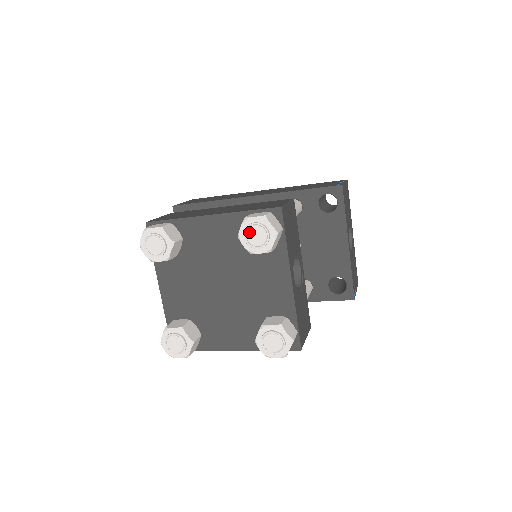
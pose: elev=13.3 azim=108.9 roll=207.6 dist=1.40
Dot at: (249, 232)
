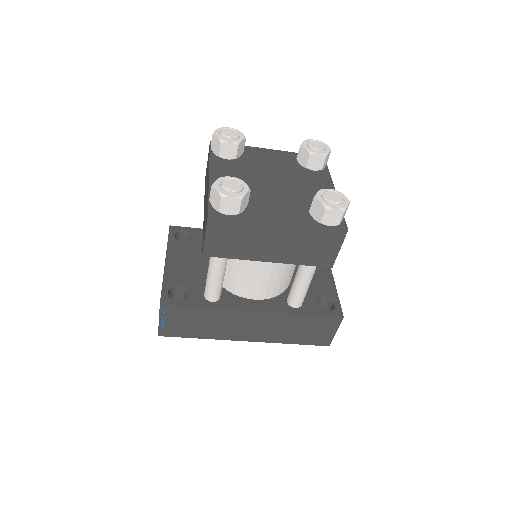
Dot at: (311, 142)
